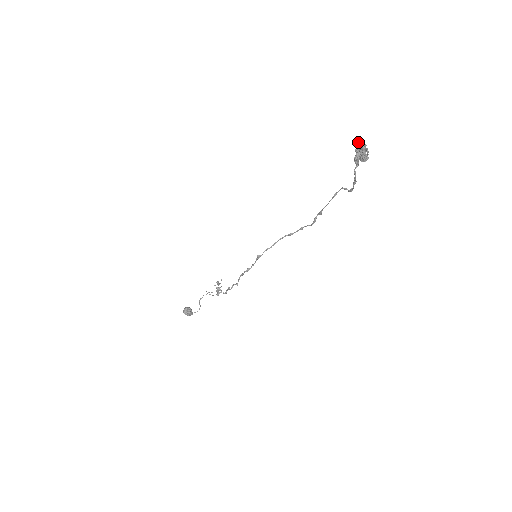
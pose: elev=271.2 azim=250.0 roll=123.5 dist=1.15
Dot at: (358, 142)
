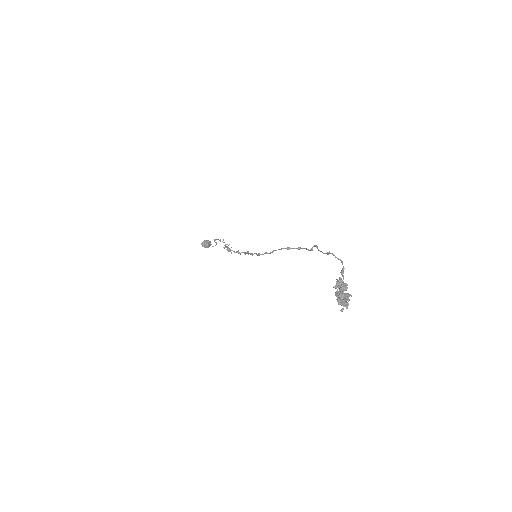
Dot at: occluded
